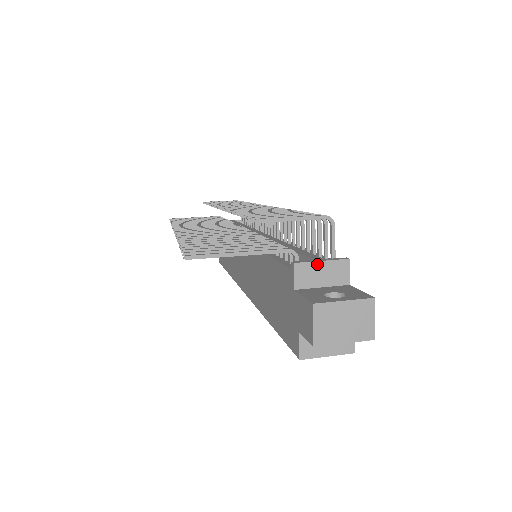
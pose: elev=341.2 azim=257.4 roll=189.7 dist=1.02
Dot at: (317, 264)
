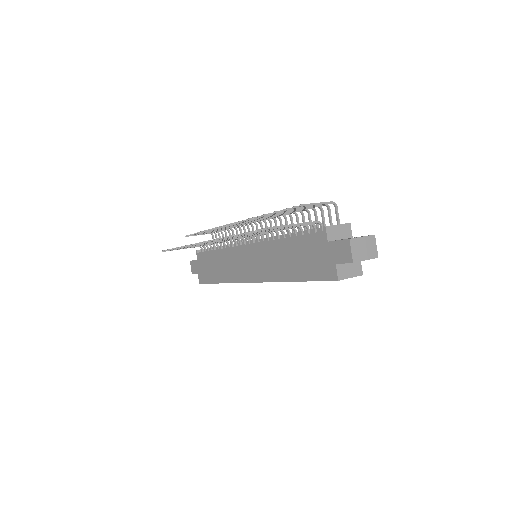
Dot at: (336, 226)
